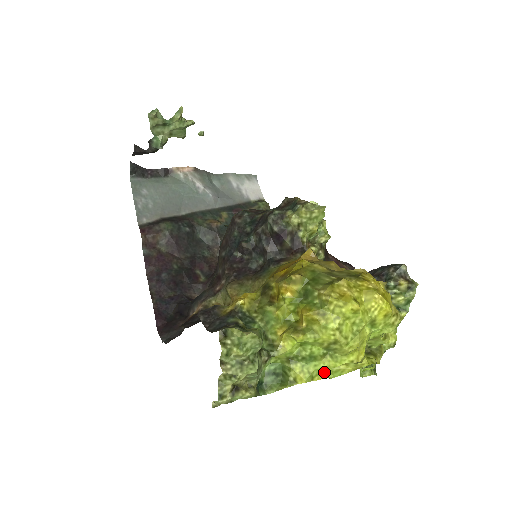
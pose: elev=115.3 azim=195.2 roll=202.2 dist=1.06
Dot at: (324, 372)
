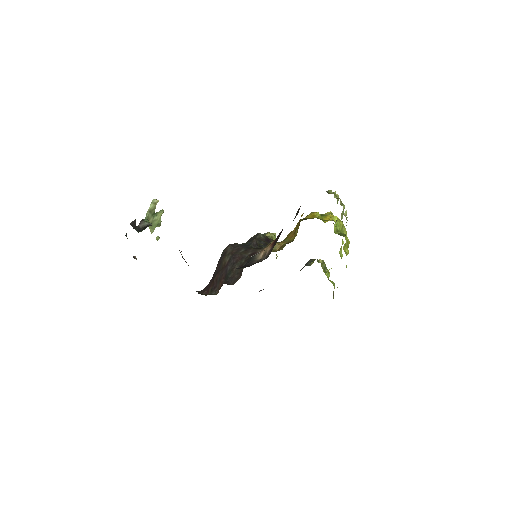
Dot at: (346, 243)
